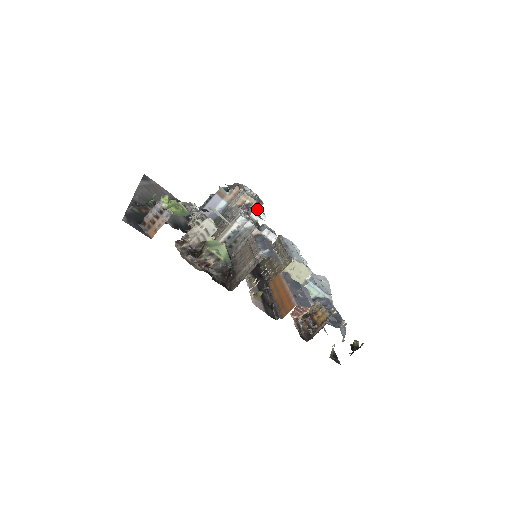
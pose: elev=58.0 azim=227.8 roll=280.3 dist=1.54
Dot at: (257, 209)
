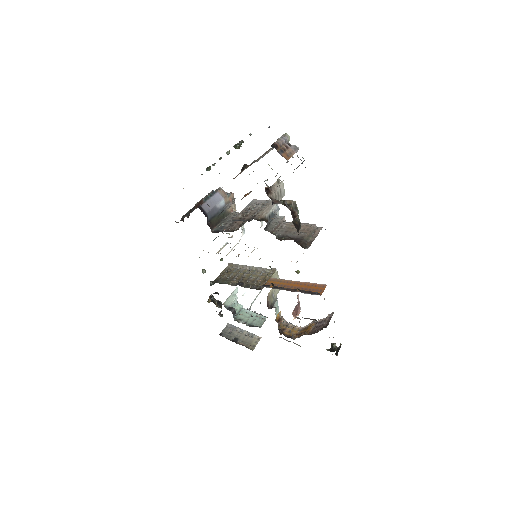
Dot at: occluded
